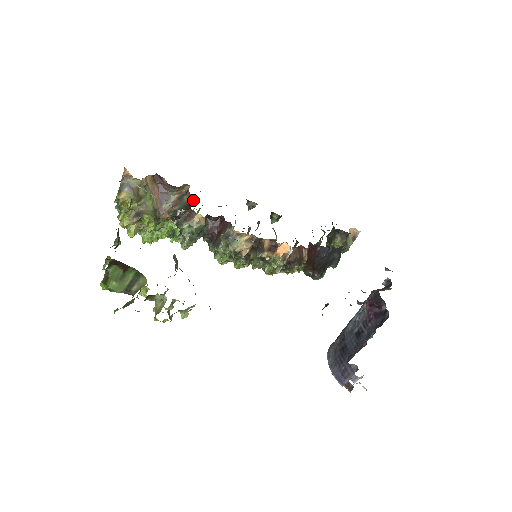
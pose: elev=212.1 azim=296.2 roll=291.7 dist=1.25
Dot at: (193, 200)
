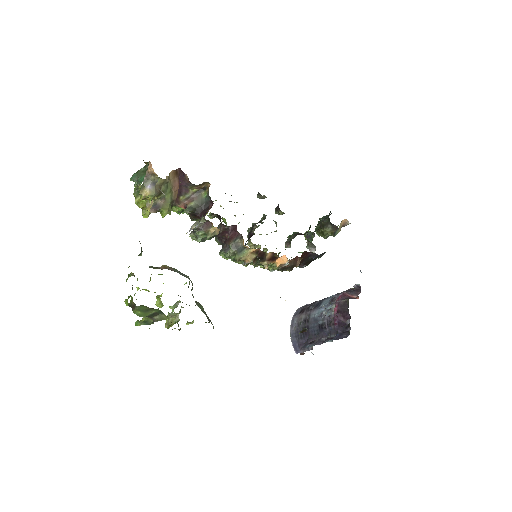
Dot at: (211, 202)
